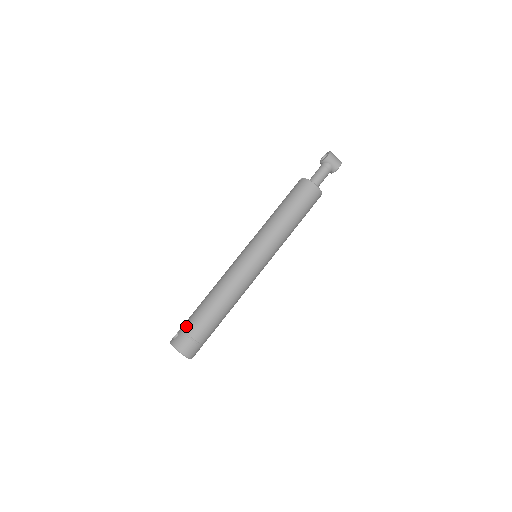
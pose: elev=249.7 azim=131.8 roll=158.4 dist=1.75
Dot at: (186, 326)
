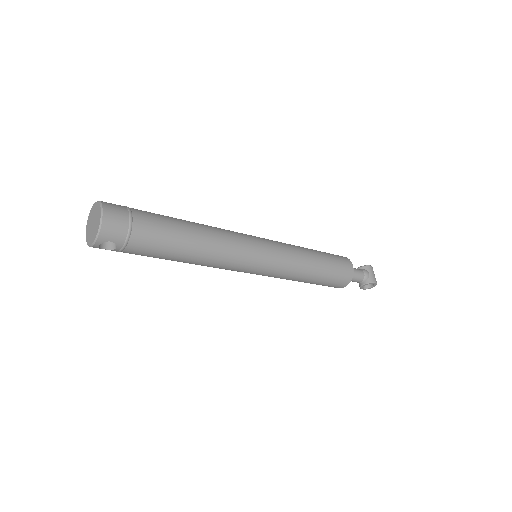
Dot at: occluded
